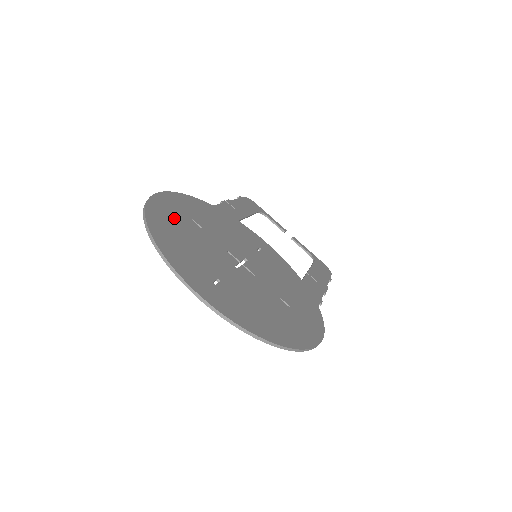
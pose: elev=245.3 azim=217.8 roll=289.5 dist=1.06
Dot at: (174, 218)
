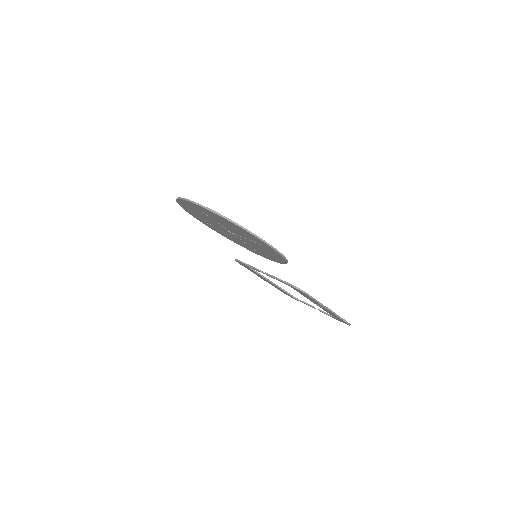
Dot at: occluded
